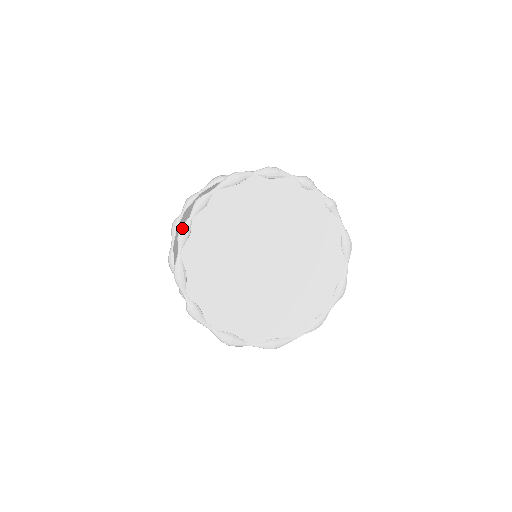
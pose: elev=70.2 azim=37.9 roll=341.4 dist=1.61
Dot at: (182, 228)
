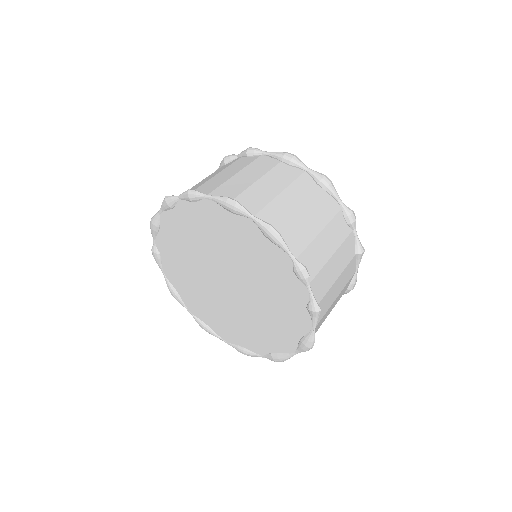
Dot at: (167, 199)
